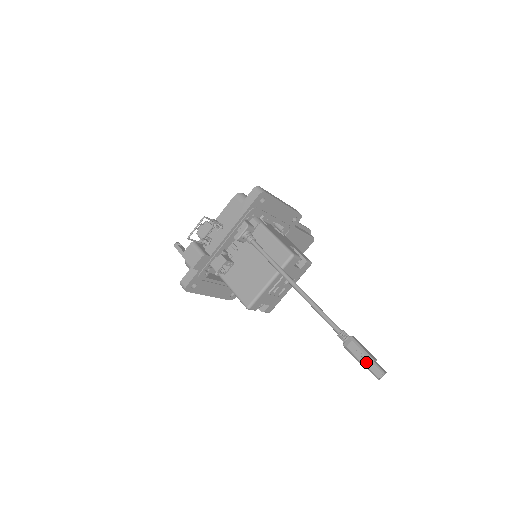
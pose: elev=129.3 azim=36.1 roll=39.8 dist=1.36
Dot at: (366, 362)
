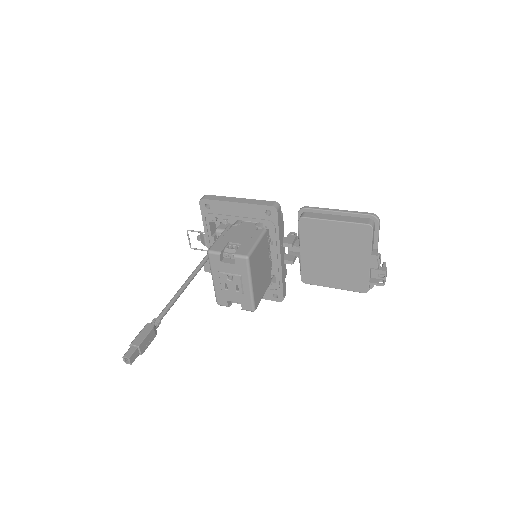
Dot at: (132, 346)
